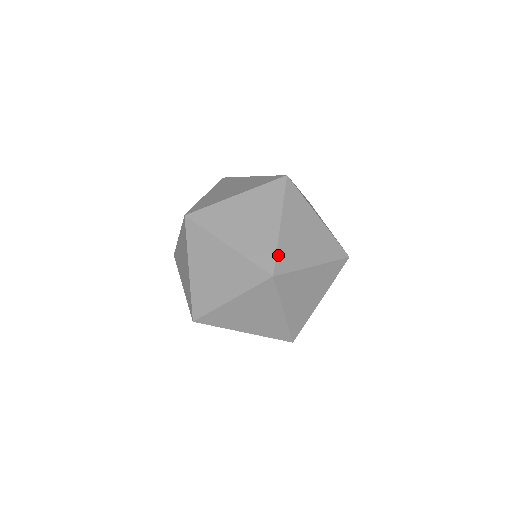
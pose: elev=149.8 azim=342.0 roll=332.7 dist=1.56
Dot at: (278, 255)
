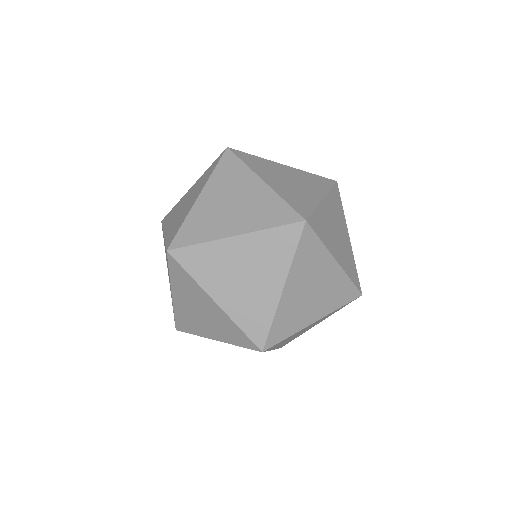
Dot at: (273, 327)
